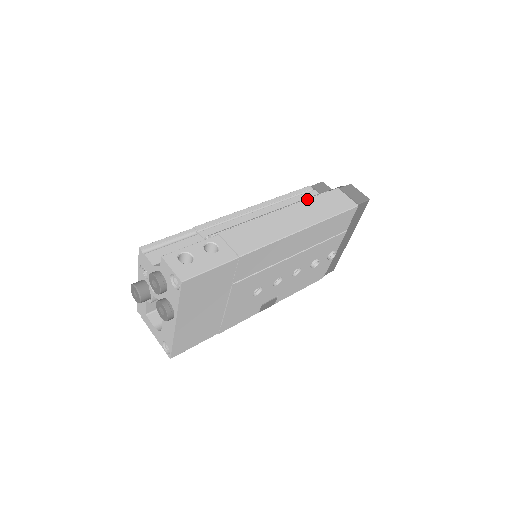
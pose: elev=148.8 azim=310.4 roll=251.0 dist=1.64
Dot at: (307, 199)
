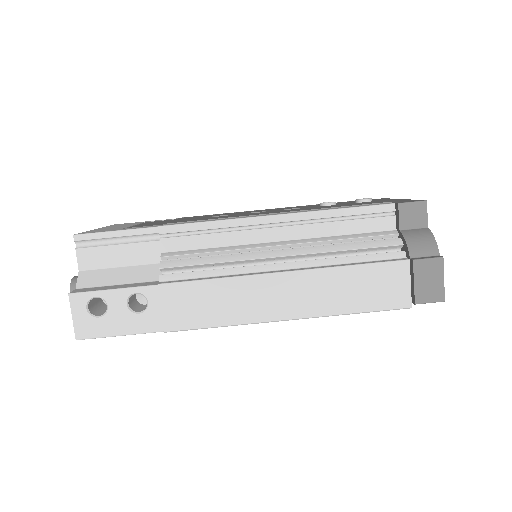
Dot at: (335, 267)
